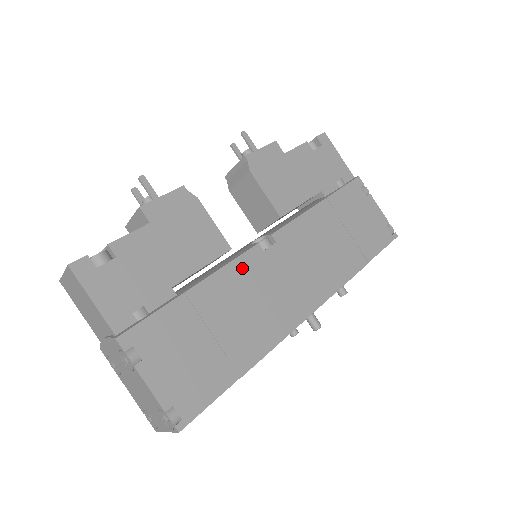
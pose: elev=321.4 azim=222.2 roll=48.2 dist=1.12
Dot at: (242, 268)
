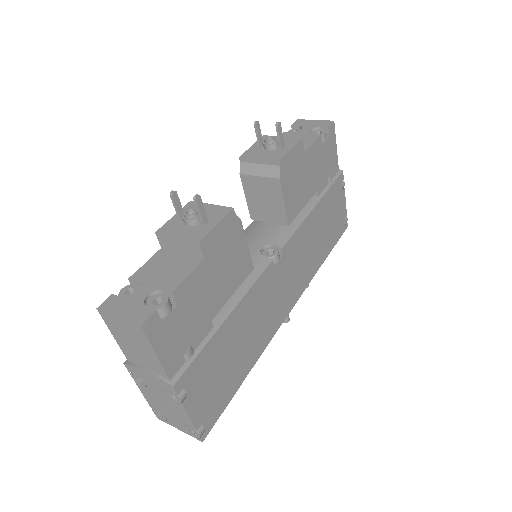
Dot at: (259, 288)
